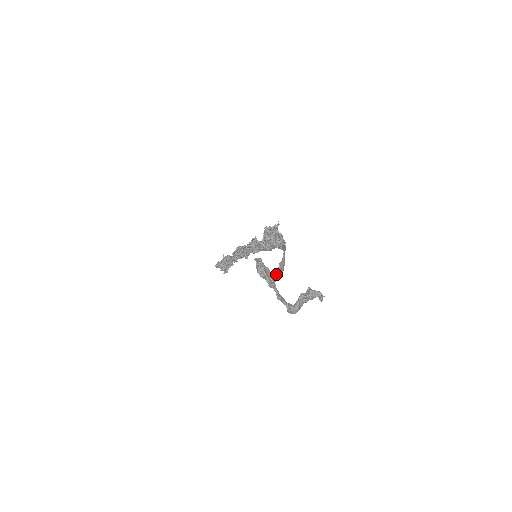
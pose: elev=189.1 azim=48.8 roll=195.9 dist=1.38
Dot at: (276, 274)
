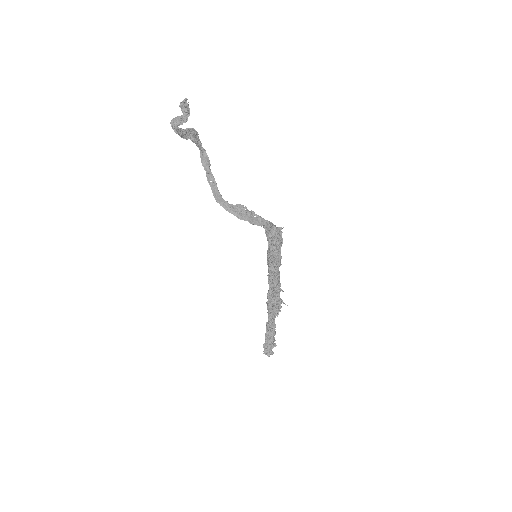
Dot at: (227, 202)
